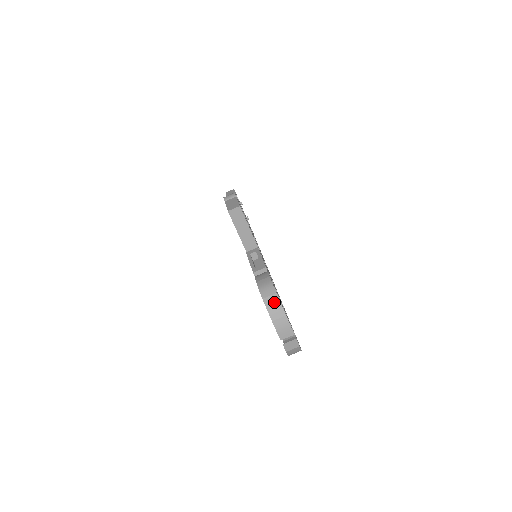
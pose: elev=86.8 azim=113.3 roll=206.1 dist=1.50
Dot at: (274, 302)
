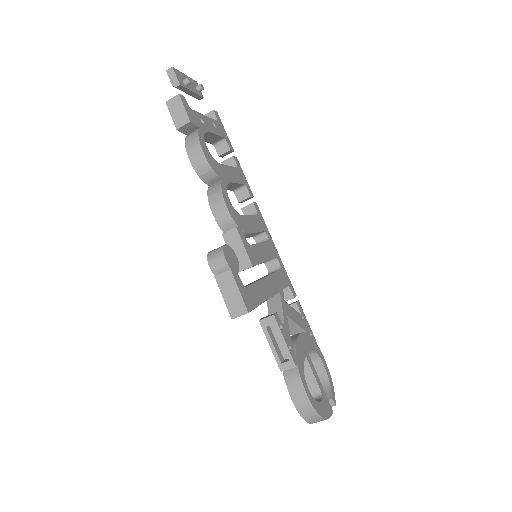
Dot at: (316, 419)
